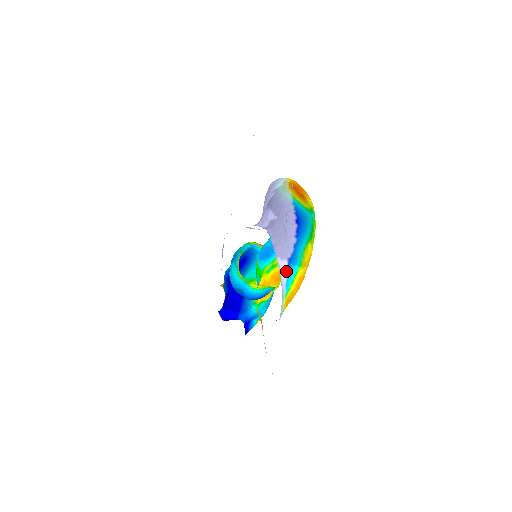
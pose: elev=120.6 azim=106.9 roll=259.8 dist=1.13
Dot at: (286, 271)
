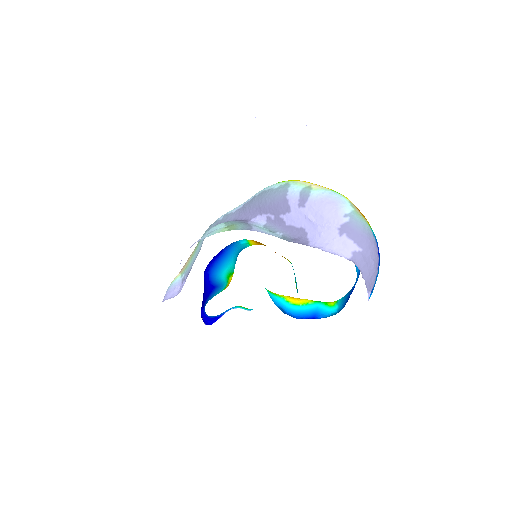
Dot at: (368, 300)
